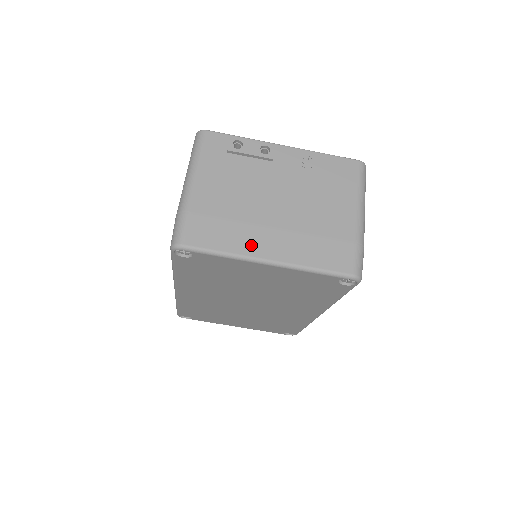
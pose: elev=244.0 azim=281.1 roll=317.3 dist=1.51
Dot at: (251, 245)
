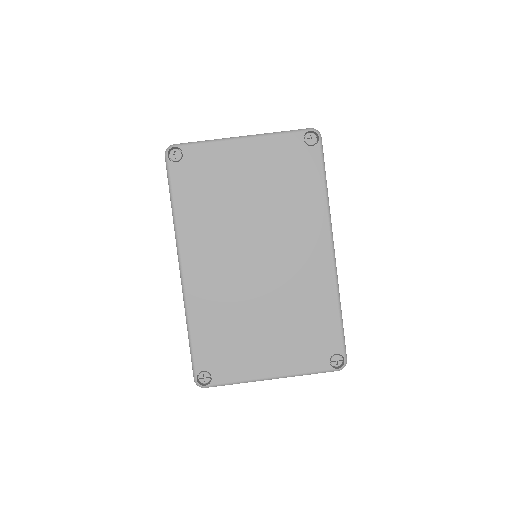
Dot at: occluded
